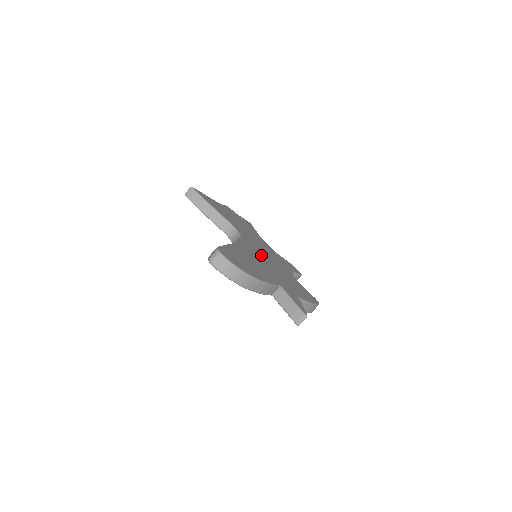
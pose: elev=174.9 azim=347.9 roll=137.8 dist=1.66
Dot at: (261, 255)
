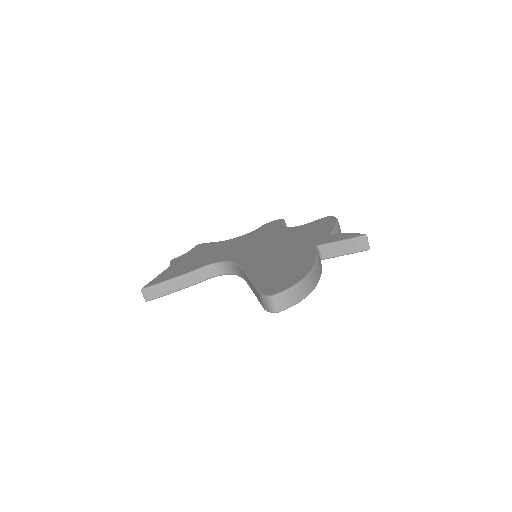
Dot at: (261, 250)
